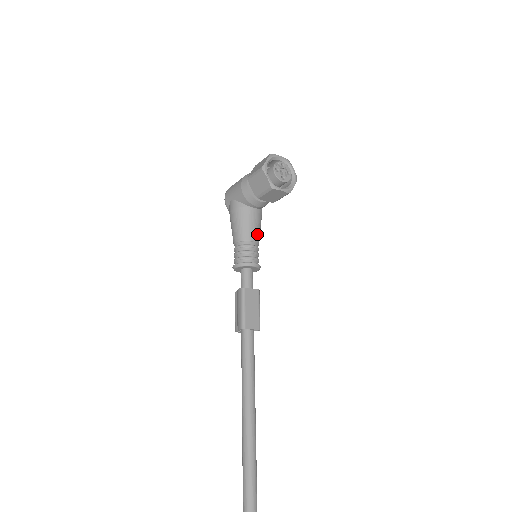
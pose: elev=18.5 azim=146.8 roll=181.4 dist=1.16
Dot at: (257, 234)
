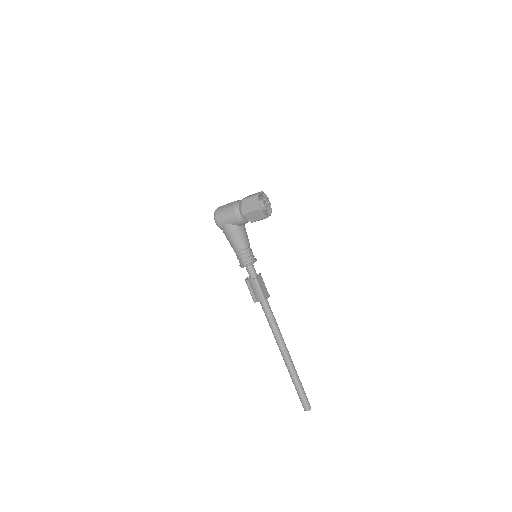
Dot at: (248, 240)
